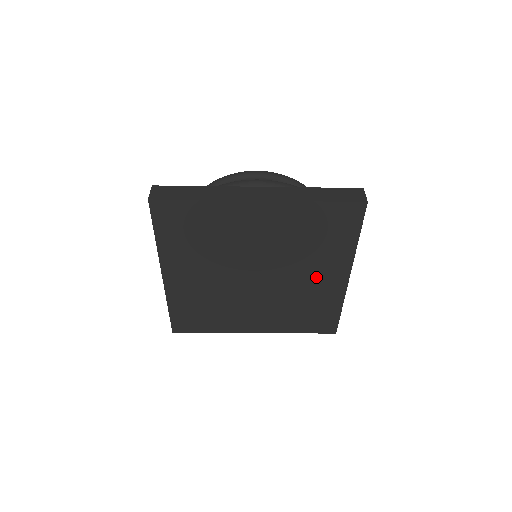
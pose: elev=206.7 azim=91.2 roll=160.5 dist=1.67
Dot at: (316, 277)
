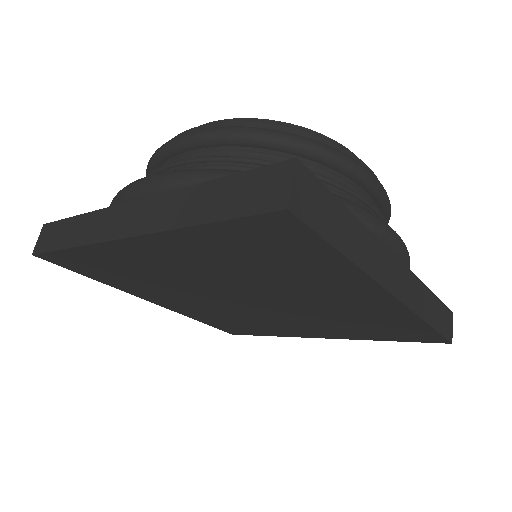
Dot at: (333, 298)
